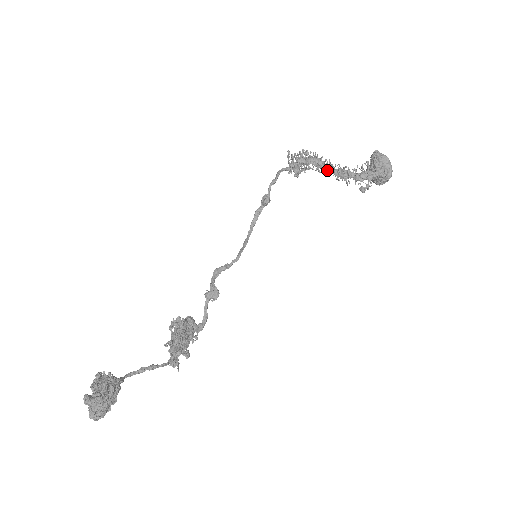
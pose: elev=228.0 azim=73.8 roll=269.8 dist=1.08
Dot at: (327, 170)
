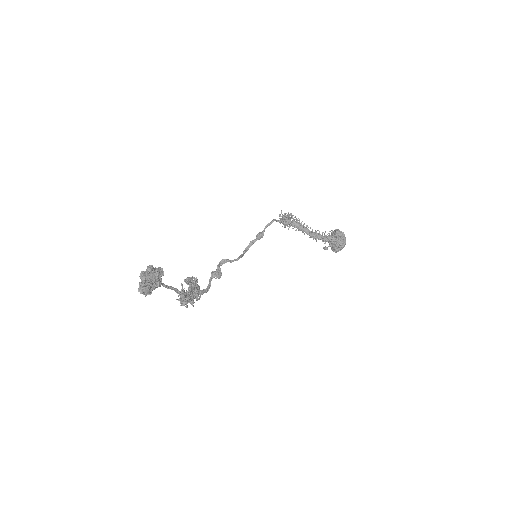
Dot at: (304, 231)
